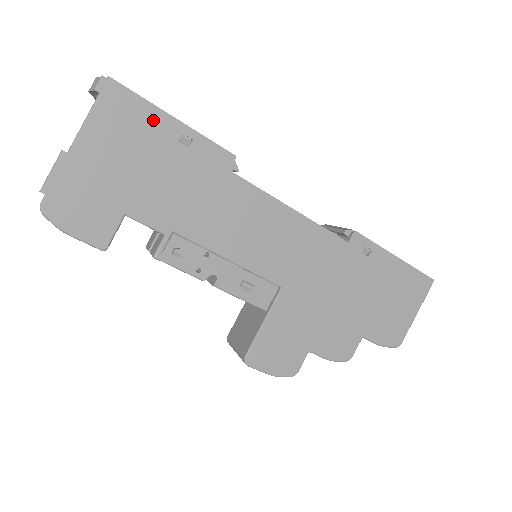
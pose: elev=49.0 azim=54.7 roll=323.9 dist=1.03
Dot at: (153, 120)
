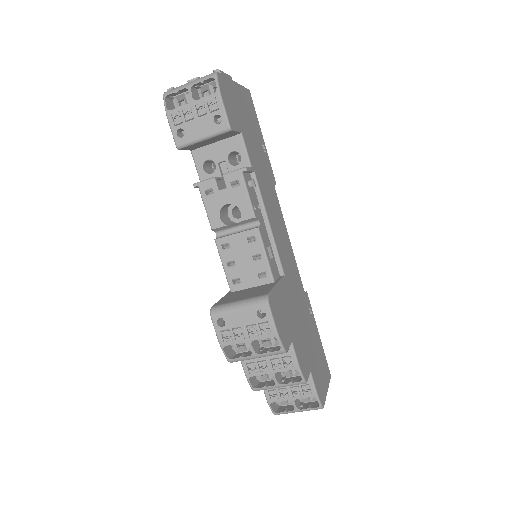
Dot at: (257, 124)
